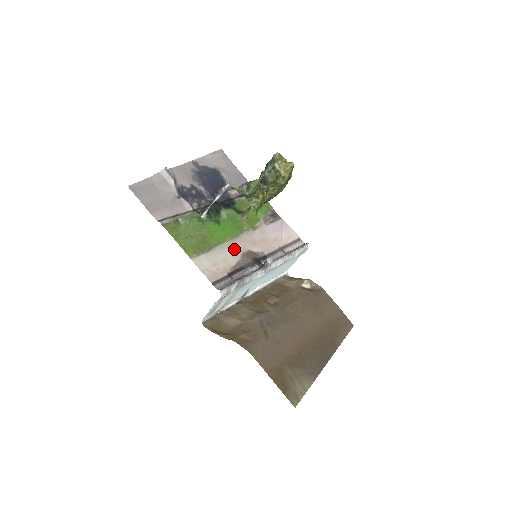
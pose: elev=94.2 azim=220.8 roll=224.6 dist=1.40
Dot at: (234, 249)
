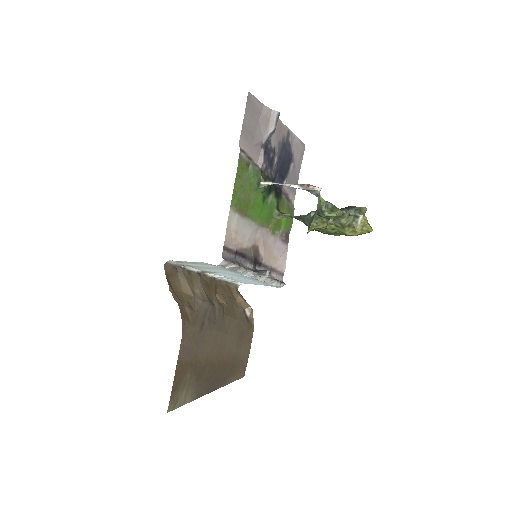
Dot at: (254, 234)
